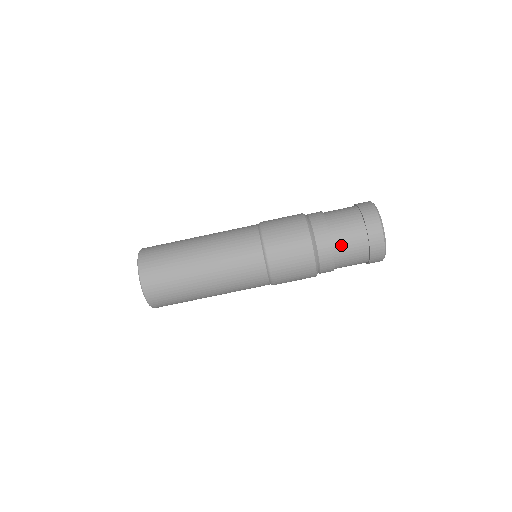
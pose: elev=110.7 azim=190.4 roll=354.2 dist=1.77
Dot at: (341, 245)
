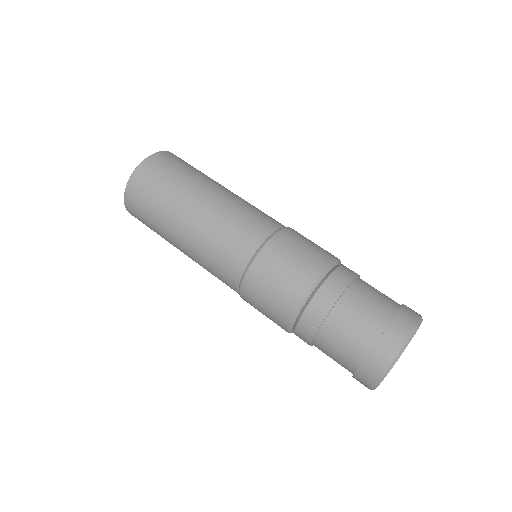
Dot at: (346, 312)
